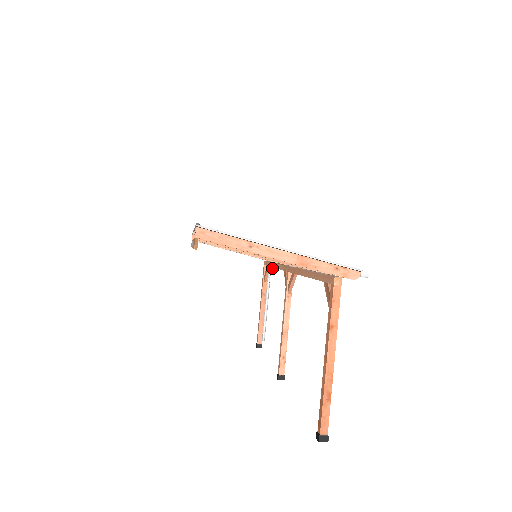
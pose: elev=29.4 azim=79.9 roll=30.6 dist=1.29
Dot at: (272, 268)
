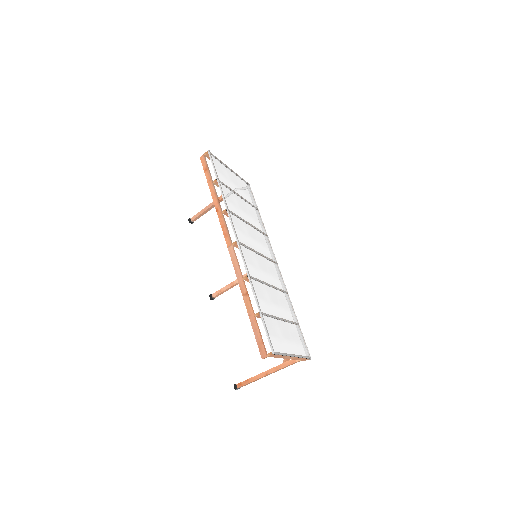
Dot at: occluded
